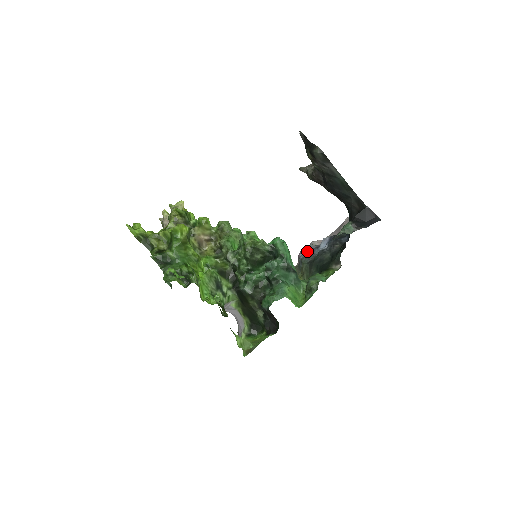
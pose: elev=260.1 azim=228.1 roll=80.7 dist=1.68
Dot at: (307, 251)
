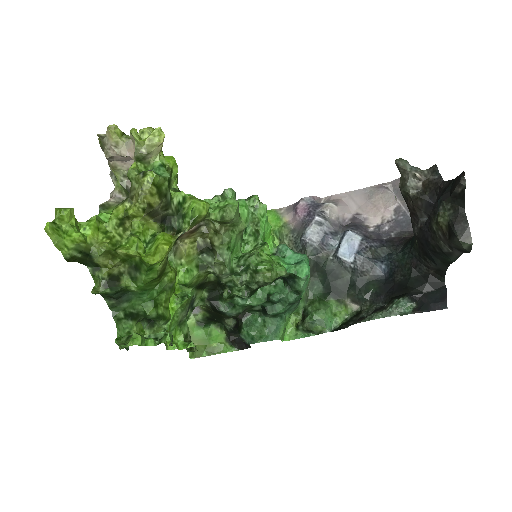
Dot at: (319, 235)
